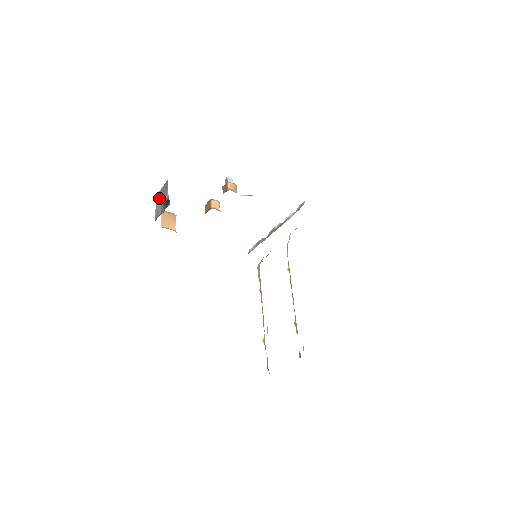
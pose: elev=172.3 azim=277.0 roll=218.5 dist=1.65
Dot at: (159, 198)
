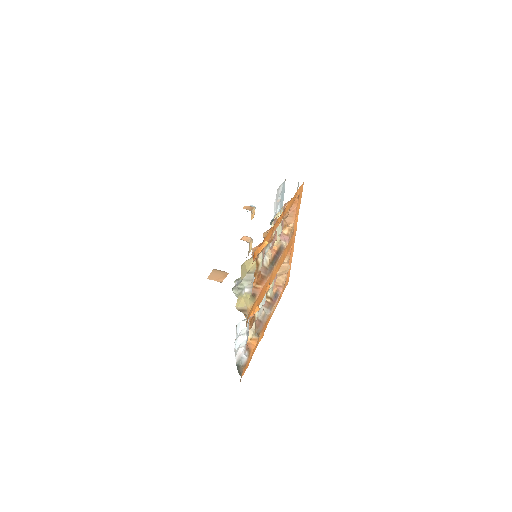
Dot at: occluded
